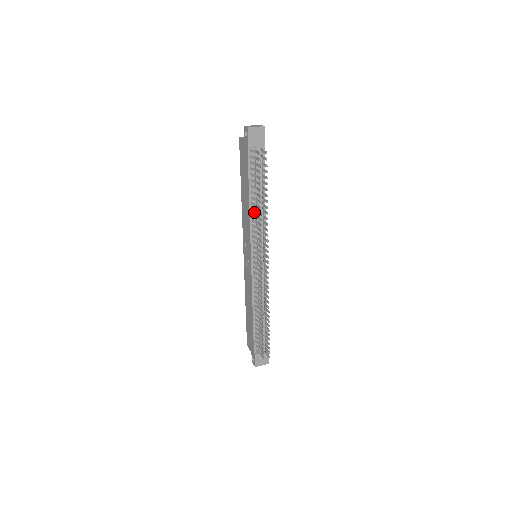
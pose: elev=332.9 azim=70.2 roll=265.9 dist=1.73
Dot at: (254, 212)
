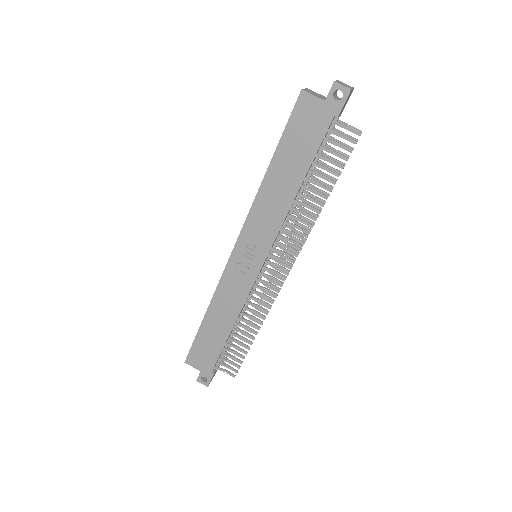
Dot at: (292, 204)
